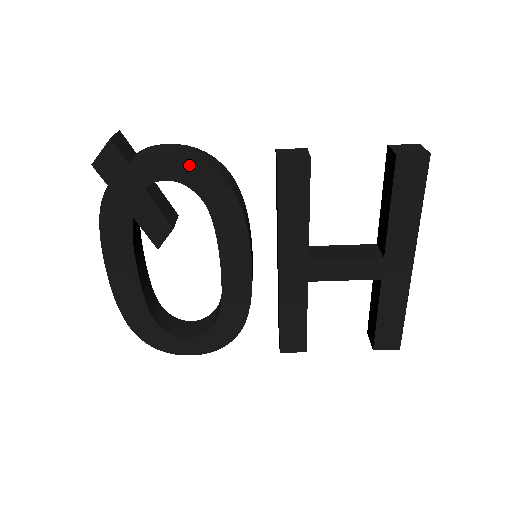
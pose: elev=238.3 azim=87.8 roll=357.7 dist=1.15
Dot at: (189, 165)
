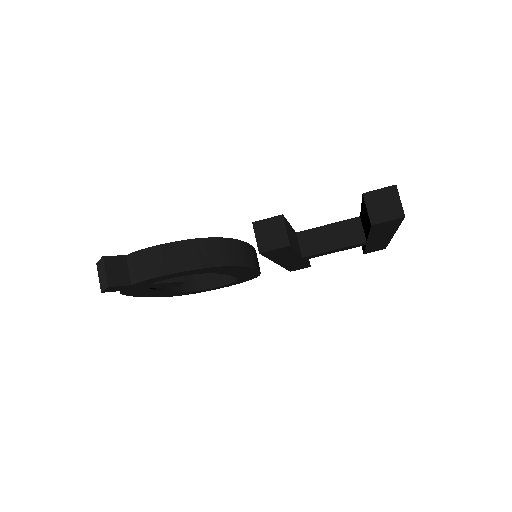
Dot at: (183, 273)
